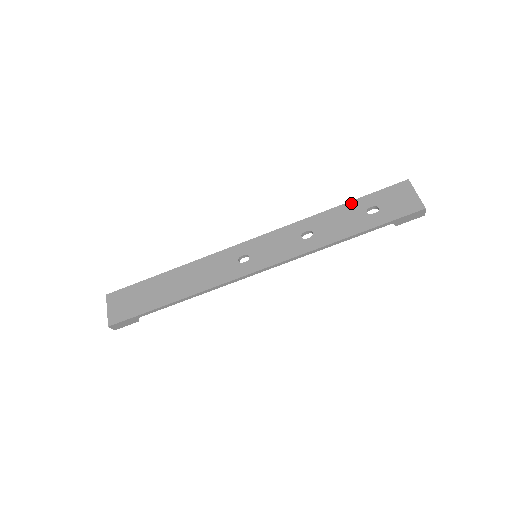
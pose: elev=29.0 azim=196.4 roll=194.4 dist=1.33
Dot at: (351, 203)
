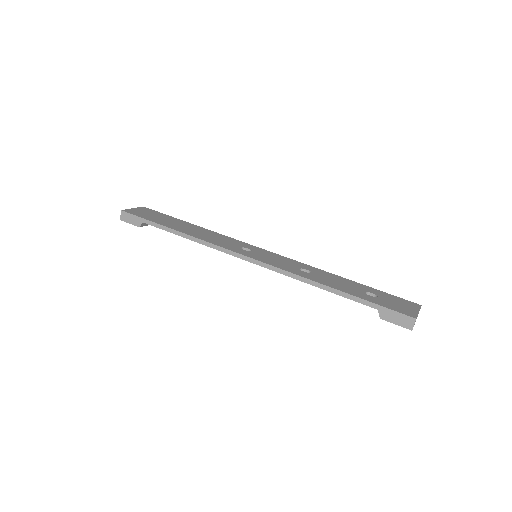
Dot at: (360, 284)
